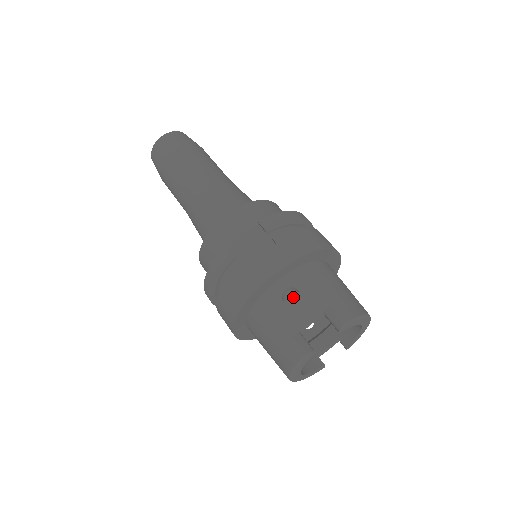
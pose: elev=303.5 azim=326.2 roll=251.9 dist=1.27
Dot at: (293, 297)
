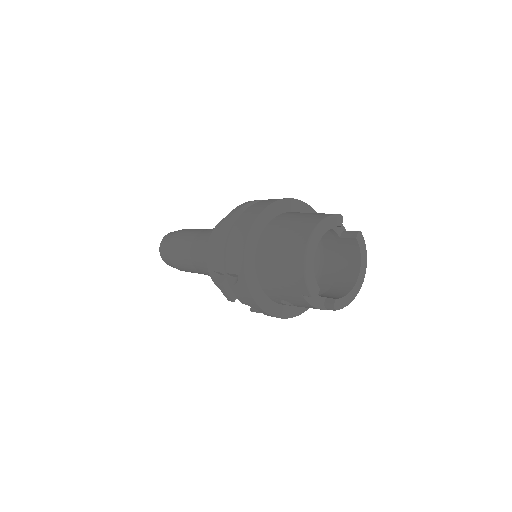
Dot at: occluded
